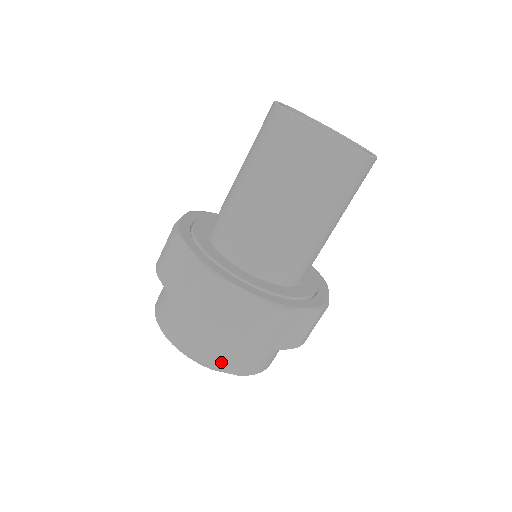
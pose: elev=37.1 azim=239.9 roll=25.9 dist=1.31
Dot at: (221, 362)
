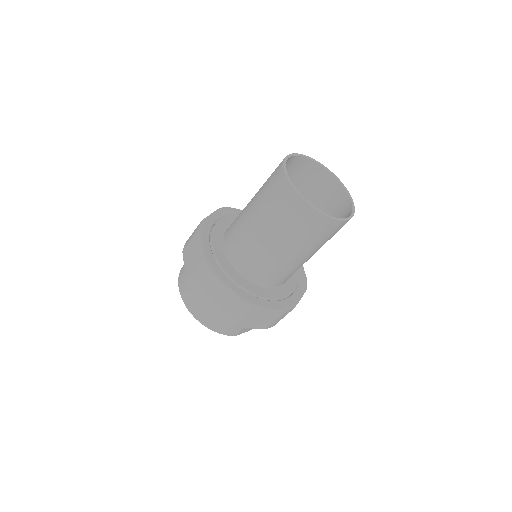
Dot at: (243, 331)
